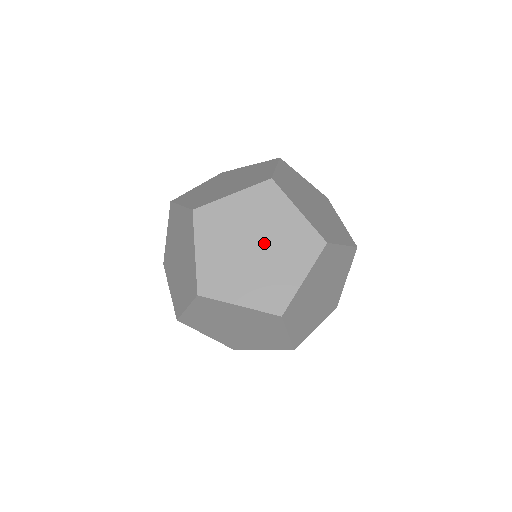
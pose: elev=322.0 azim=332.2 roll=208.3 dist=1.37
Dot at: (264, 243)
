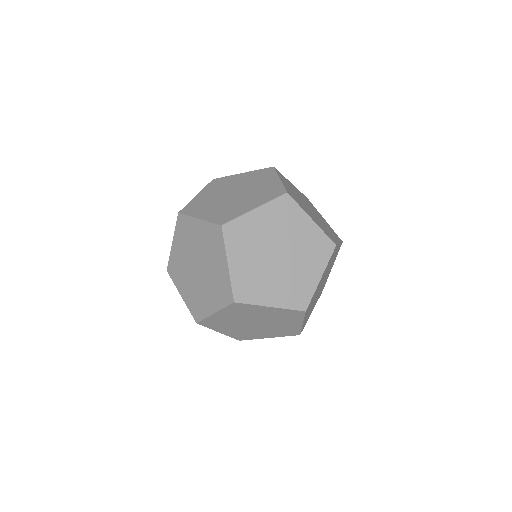
Dot at: (199, 259)
